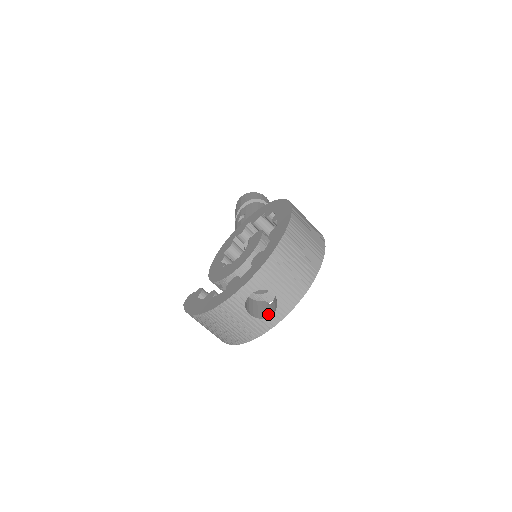
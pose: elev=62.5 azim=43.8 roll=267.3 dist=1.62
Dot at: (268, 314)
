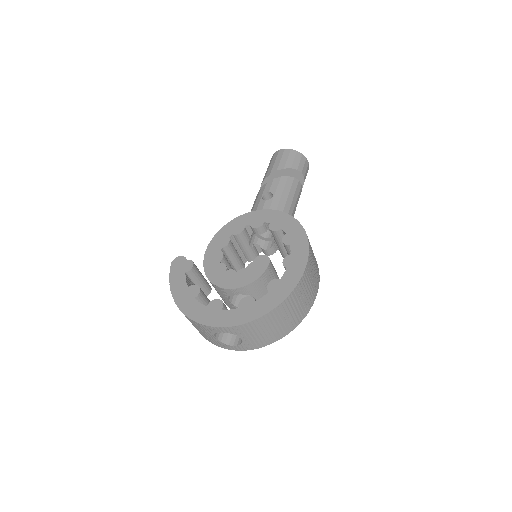
Dot at: (230, 341)
